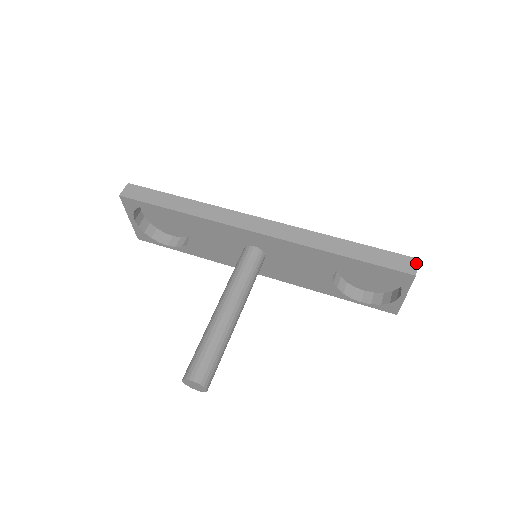
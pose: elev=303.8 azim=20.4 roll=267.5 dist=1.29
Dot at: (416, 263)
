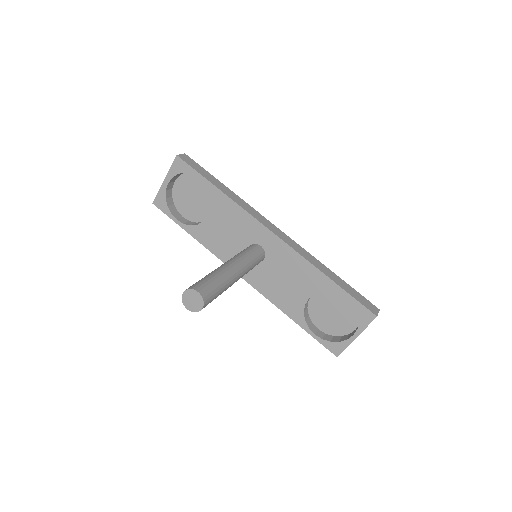
Dot at: (378, 310)
